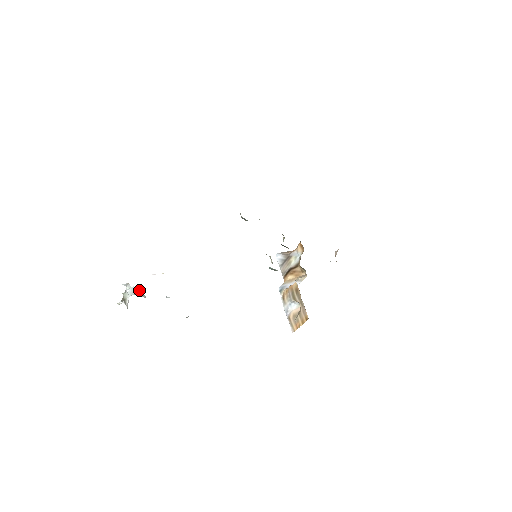
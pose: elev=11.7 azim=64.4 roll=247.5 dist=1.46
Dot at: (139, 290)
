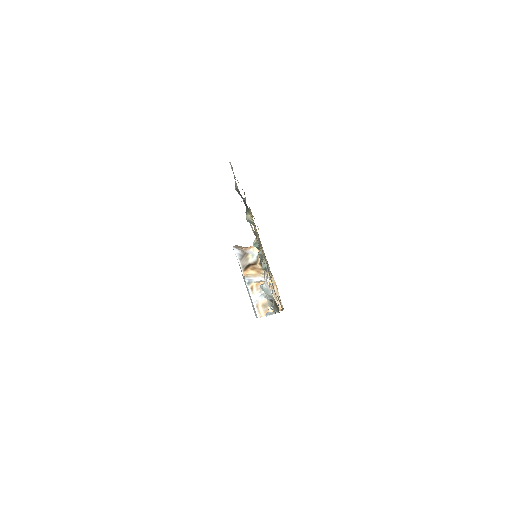
Dot at: occluded
